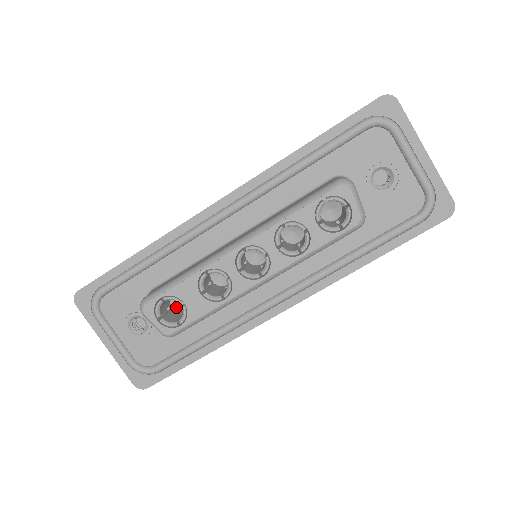
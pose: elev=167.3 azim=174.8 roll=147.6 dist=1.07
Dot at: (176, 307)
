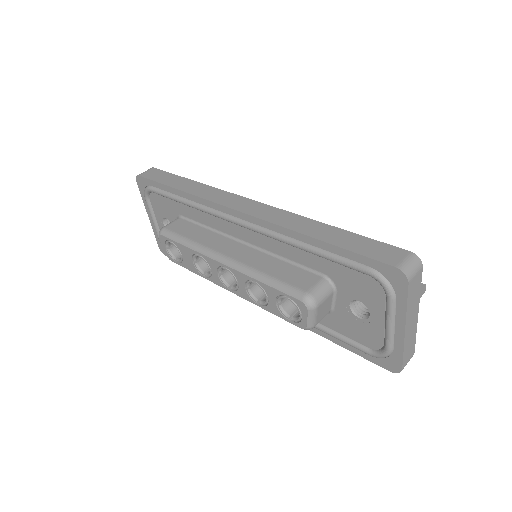
Dot at: occluded
